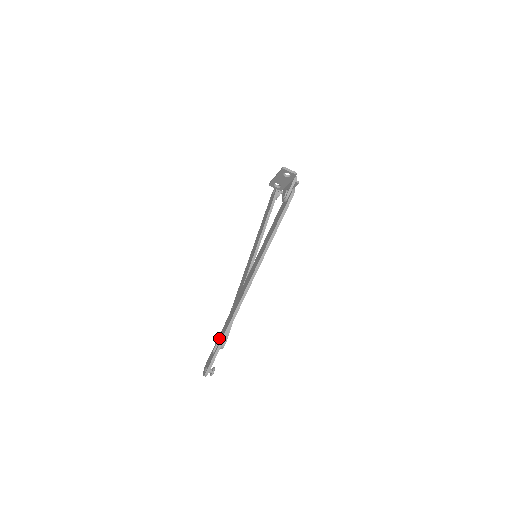
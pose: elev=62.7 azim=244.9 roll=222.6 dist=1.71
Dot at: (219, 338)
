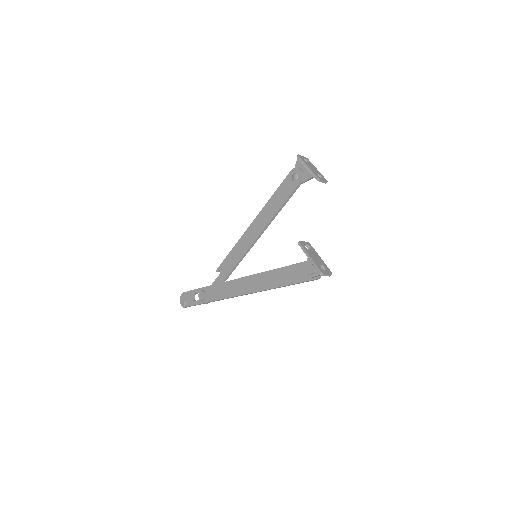
Dot at: (203, 299)
